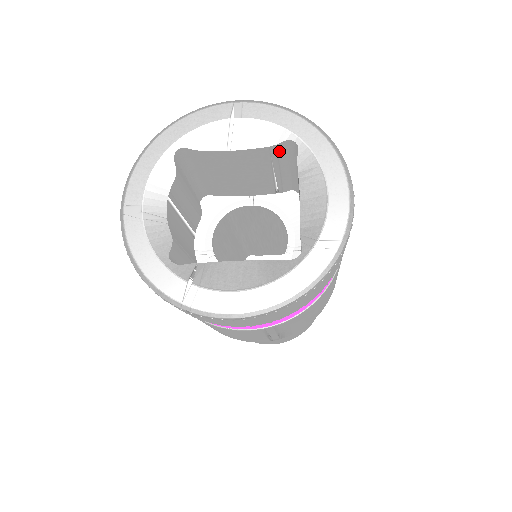
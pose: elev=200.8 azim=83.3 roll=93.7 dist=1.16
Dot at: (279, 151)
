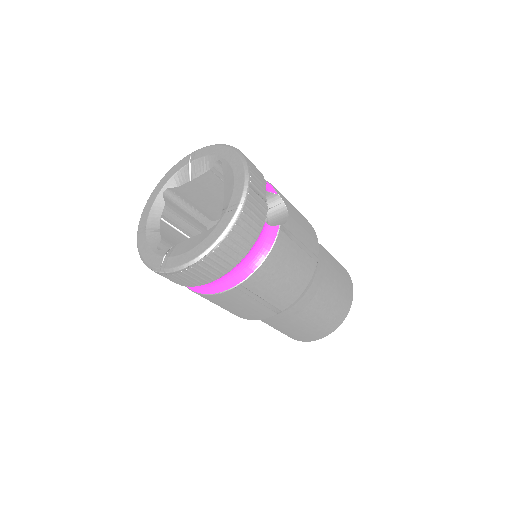
Dot at: (219, 171)
